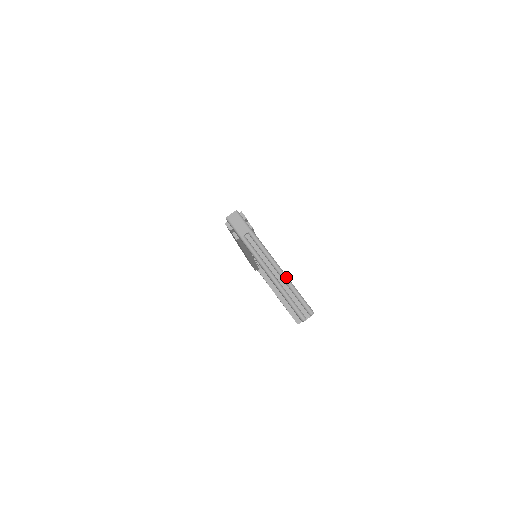
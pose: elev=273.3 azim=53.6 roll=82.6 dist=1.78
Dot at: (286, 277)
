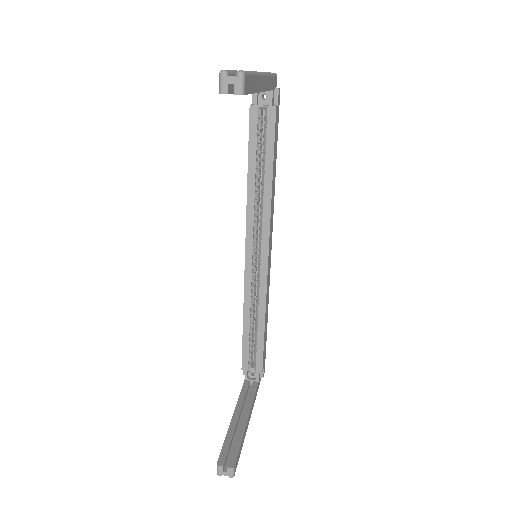
Dot at: (257, 72)
